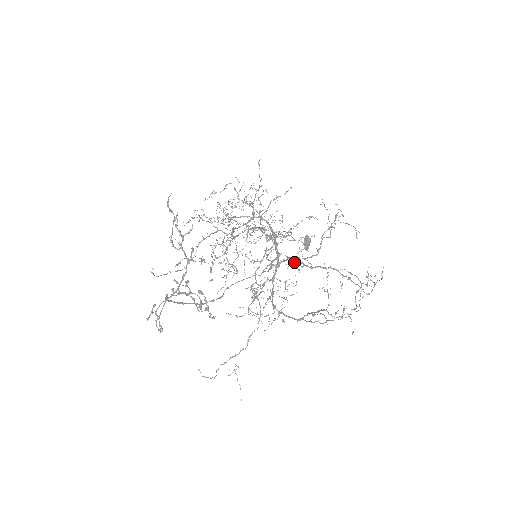
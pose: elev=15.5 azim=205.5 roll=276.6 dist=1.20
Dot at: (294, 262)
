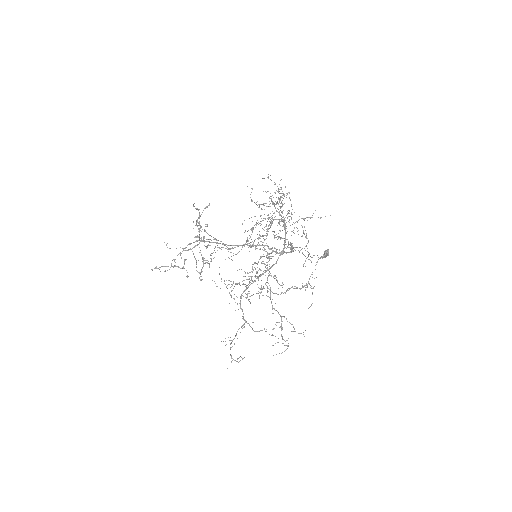
Dot at: (260, 288)
